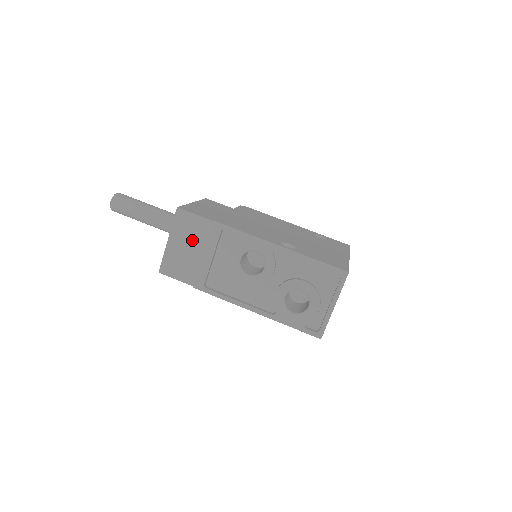
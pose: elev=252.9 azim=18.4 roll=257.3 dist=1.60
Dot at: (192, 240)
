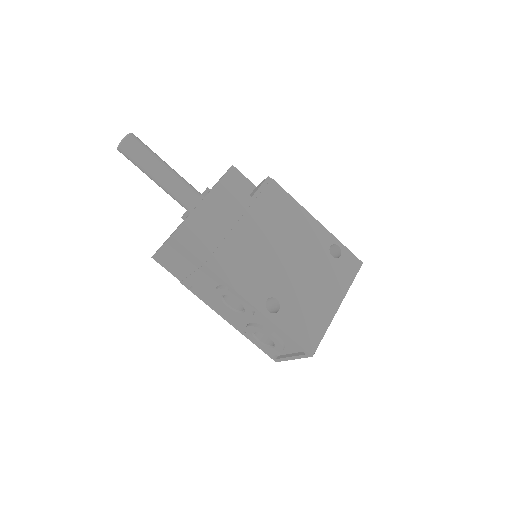
Dot at: (183, 261)
